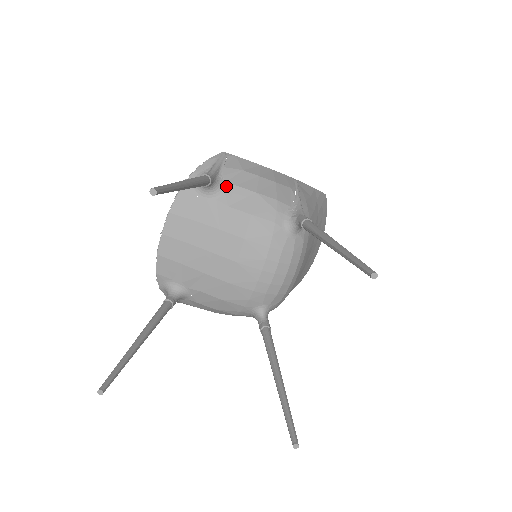
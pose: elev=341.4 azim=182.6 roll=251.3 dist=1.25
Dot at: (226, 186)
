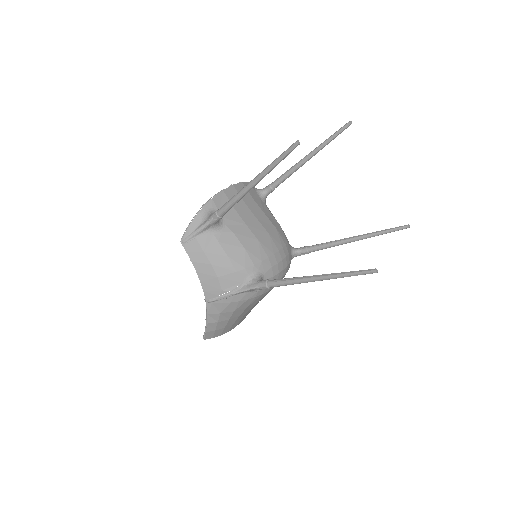
Dot at: occluded
